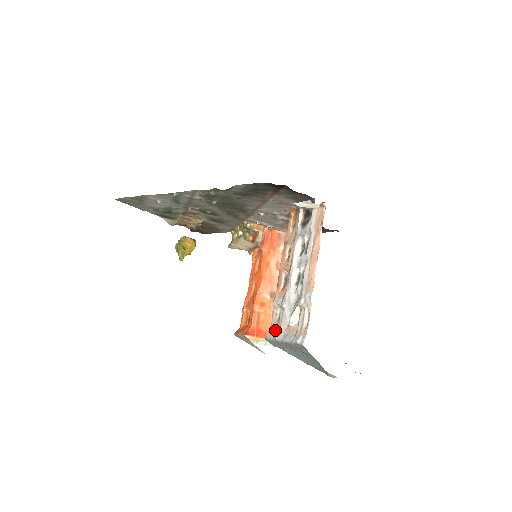
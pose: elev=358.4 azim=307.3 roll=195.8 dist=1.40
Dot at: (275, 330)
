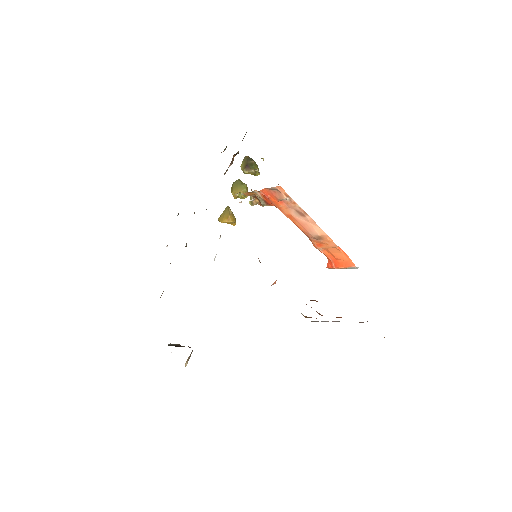
Dot at: occluded
